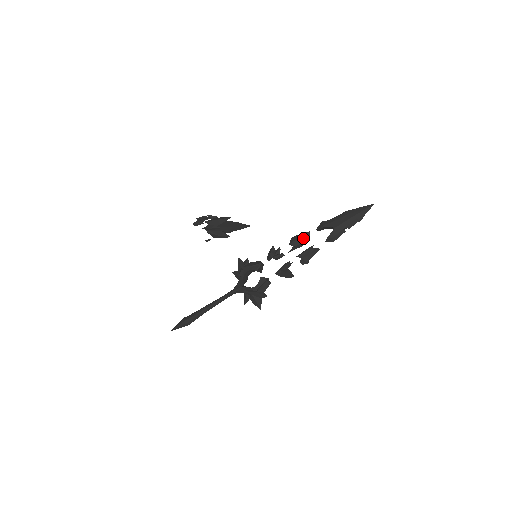
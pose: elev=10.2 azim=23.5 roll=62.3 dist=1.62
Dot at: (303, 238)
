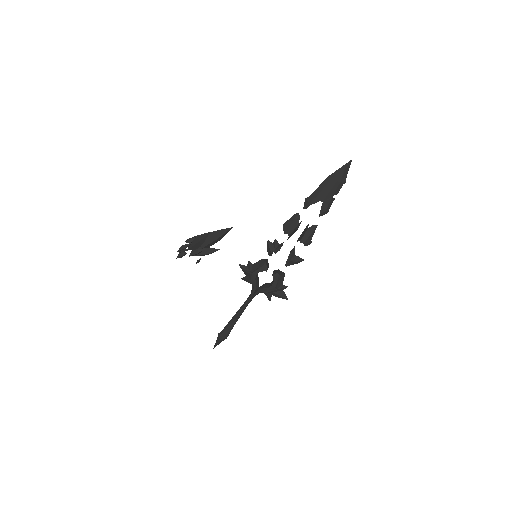
Dot at: (295, 223)
